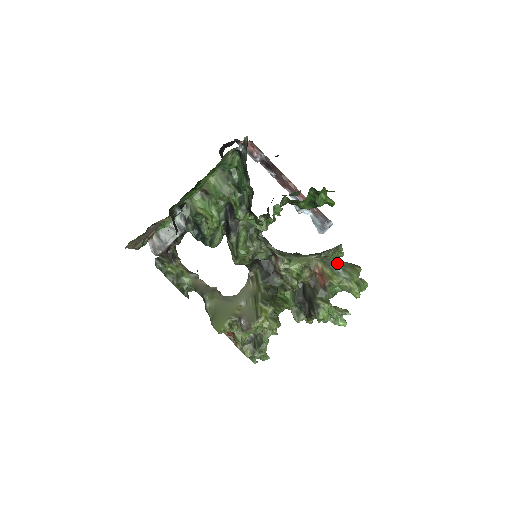
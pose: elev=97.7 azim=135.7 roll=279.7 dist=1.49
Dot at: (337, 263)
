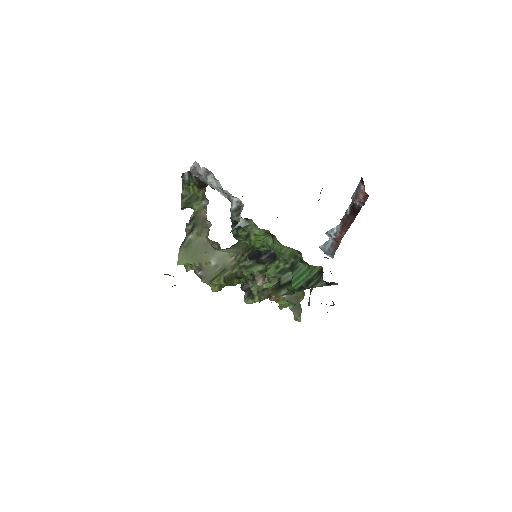
Dot at: occluded
